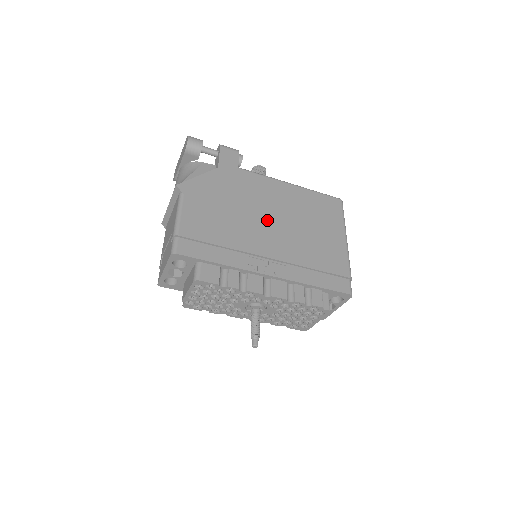
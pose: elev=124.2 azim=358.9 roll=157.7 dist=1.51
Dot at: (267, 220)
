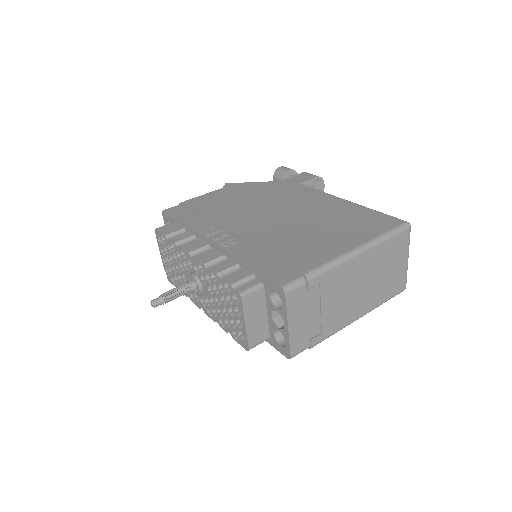
Dot at: (272, 213)
